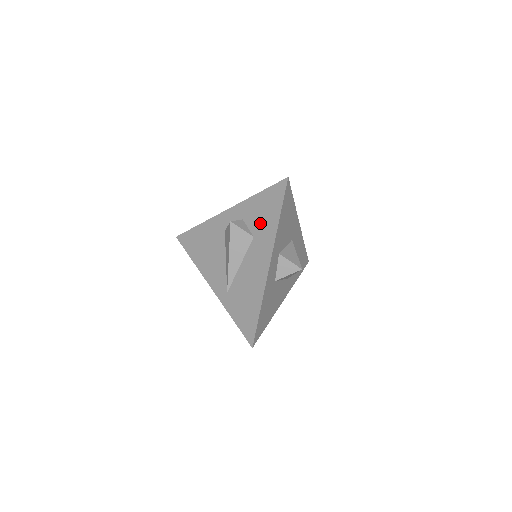
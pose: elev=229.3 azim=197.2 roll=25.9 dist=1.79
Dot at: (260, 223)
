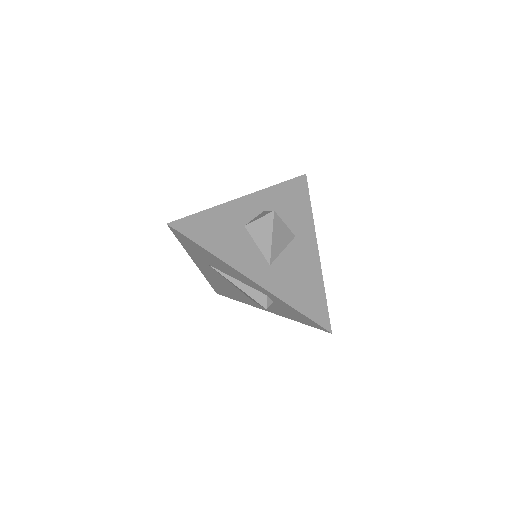
Dot at: occluded
